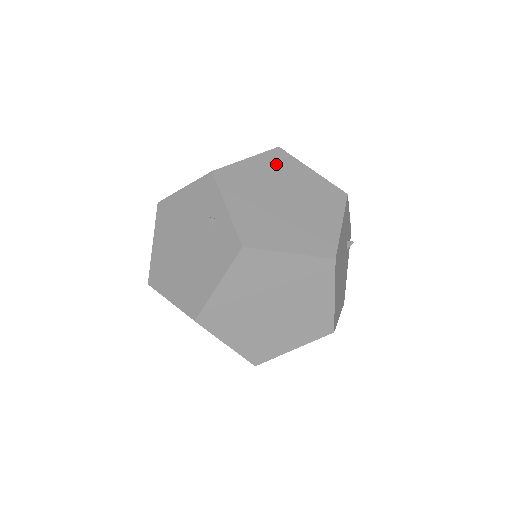
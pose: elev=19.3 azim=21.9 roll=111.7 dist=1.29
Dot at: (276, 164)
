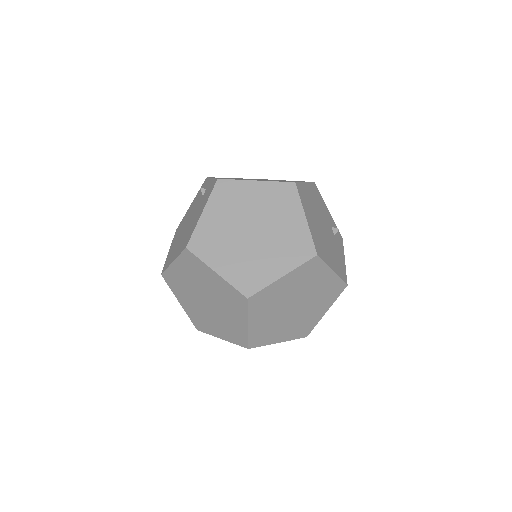
Dot at: occluded
